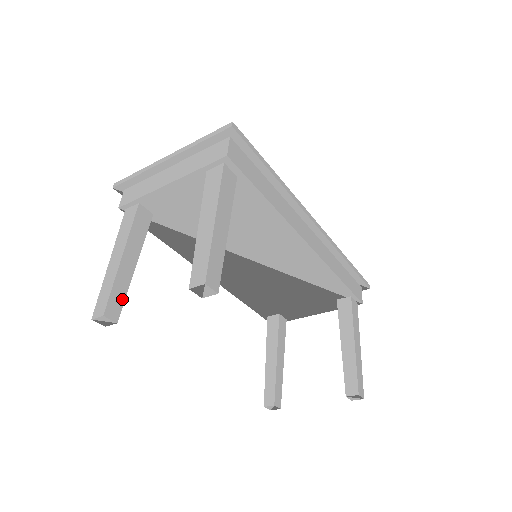
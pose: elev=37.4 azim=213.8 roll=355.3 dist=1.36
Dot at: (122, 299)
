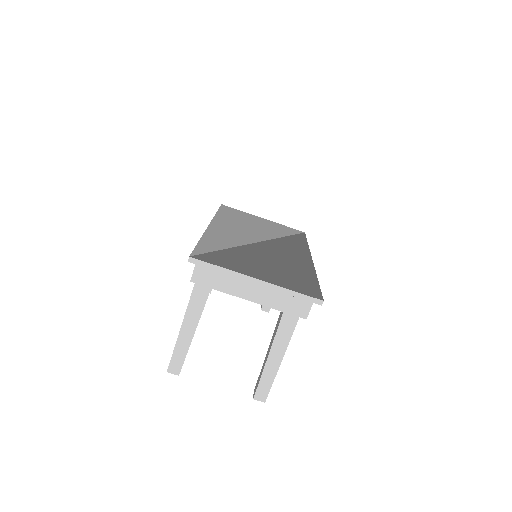
Dot at: occluded
